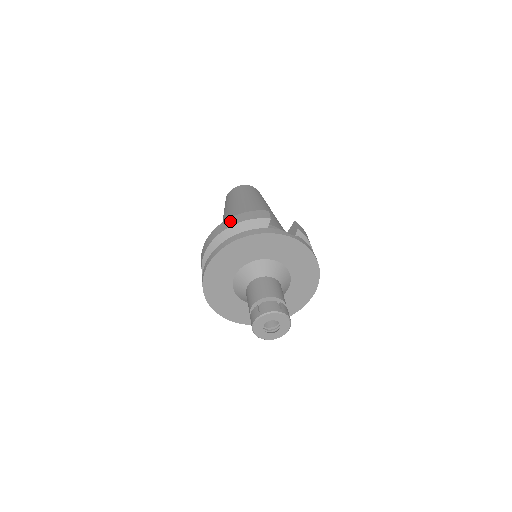
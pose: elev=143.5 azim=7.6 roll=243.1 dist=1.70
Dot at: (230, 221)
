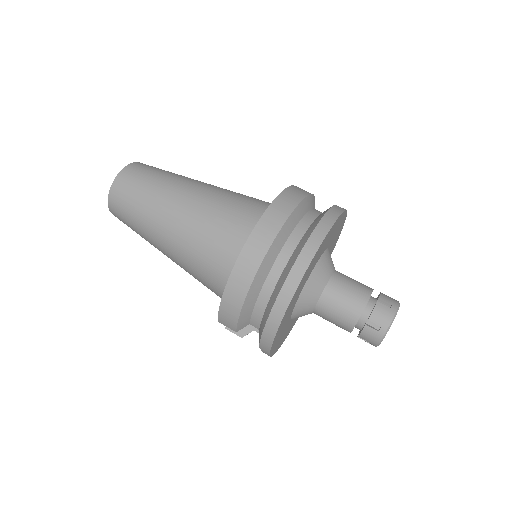
Dot at: (289, 196)
